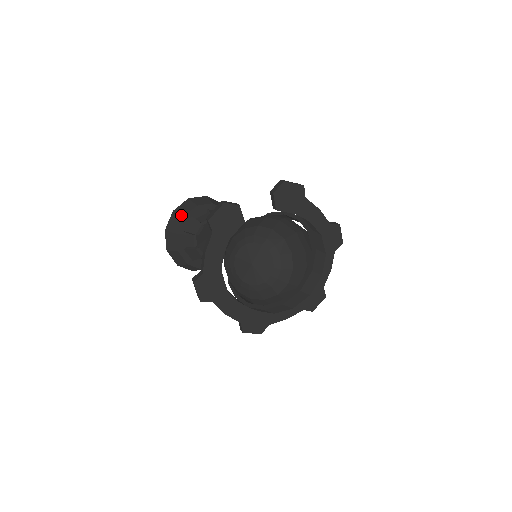
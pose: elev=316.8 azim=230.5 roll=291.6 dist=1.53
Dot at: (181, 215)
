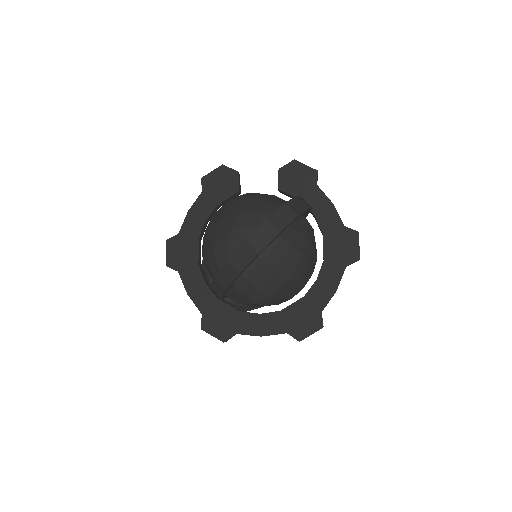
Dot at: occluded
